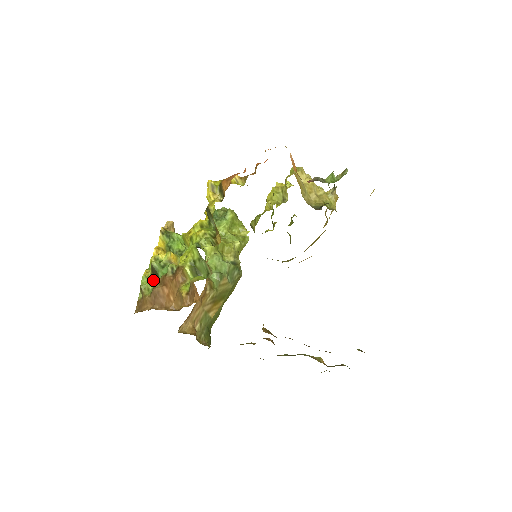
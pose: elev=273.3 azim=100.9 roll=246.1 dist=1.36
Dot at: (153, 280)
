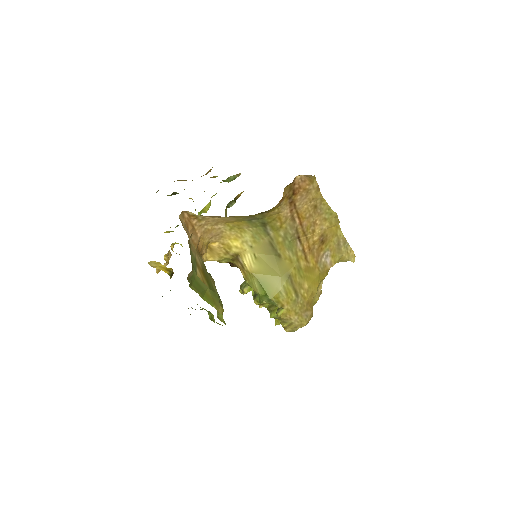
Dot at: occluded
